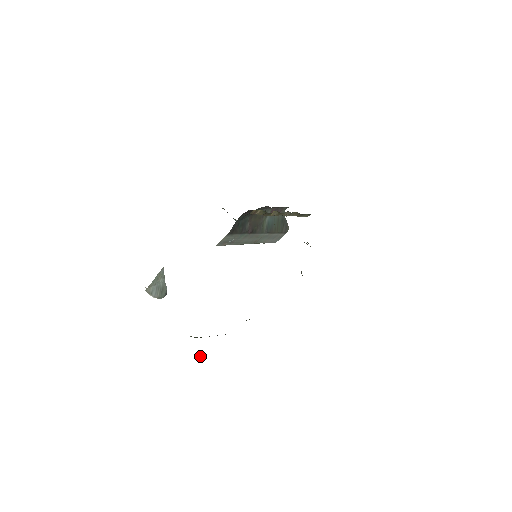
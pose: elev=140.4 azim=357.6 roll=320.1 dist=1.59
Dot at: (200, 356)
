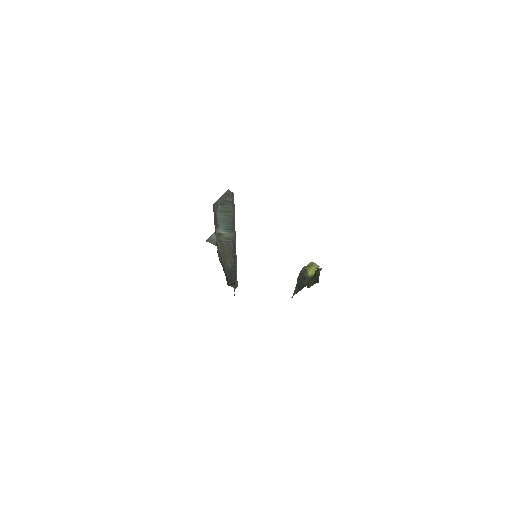
Dot at: occluded
